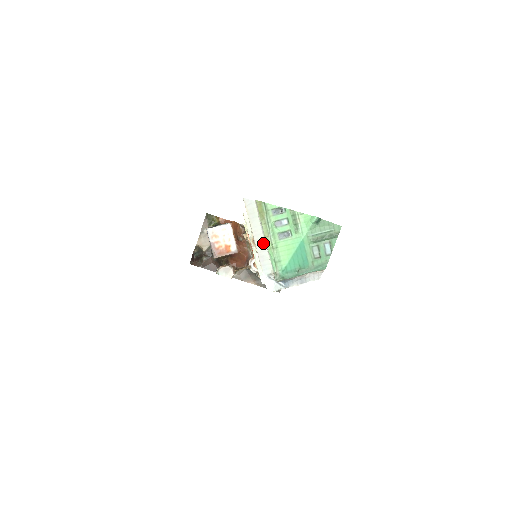
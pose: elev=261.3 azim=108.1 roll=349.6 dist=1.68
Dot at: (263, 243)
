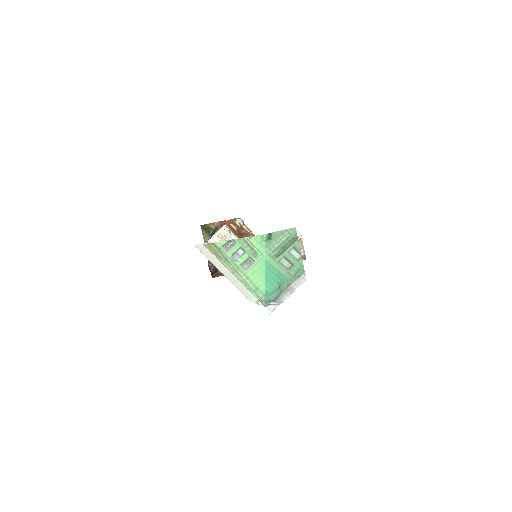
Dot at: occluded
